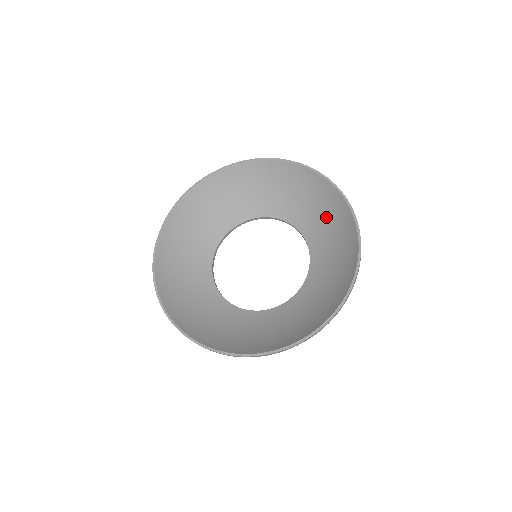
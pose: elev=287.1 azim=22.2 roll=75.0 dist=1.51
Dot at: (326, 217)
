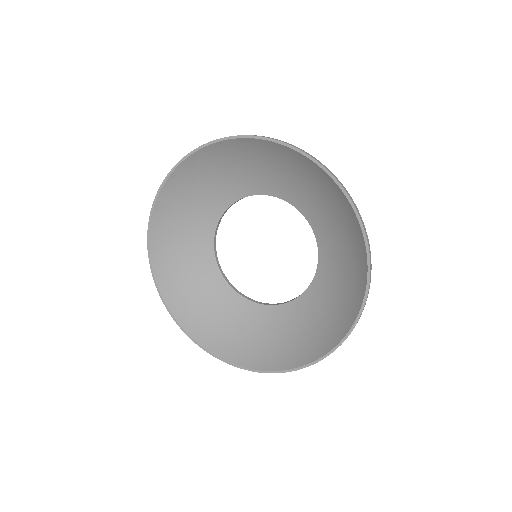
Dot at: (262, 164)
